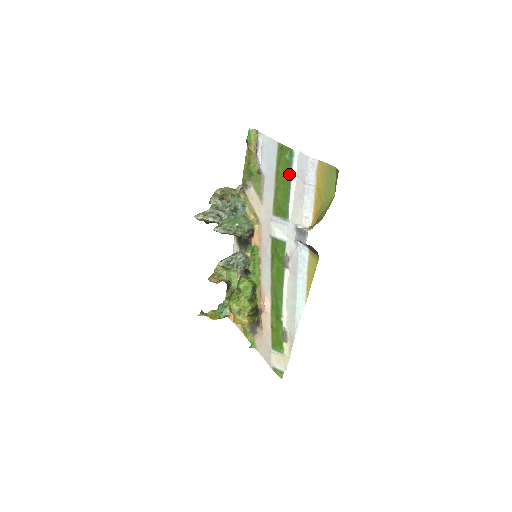
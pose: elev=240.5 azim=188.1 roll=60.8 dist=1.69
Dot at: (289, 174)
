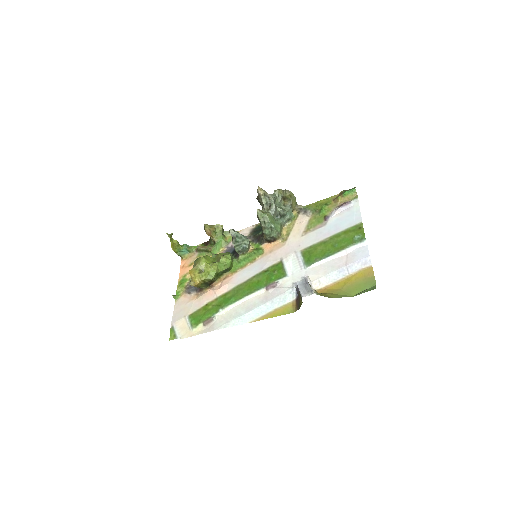
Dot at: (344, 247)
